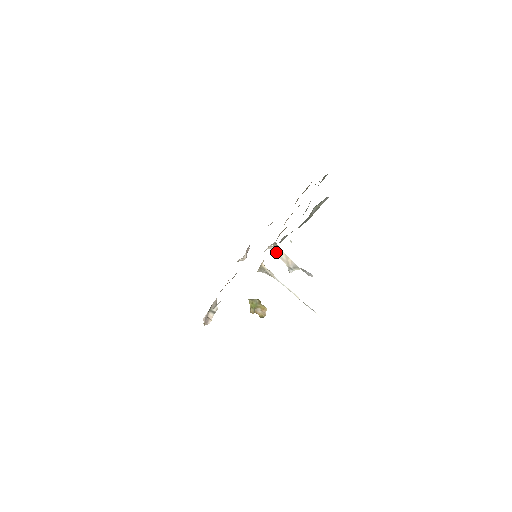
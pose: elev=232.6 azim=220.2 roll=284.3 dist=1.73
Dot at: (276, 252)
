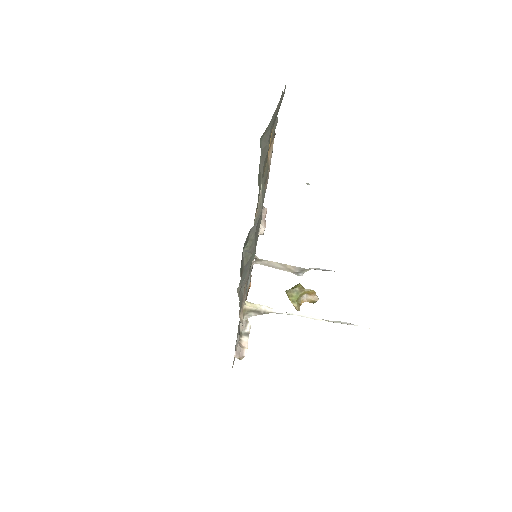
Dot at: (265, 265)
